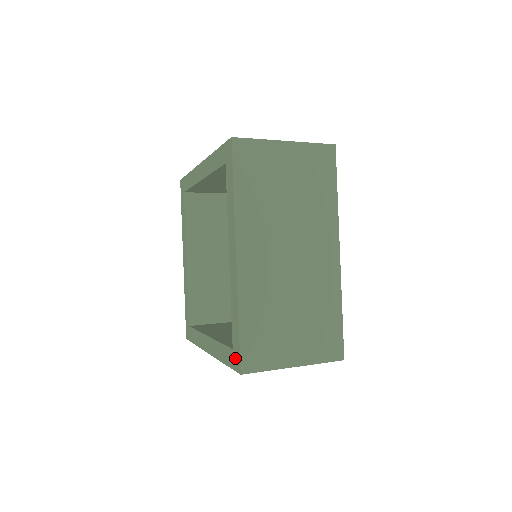
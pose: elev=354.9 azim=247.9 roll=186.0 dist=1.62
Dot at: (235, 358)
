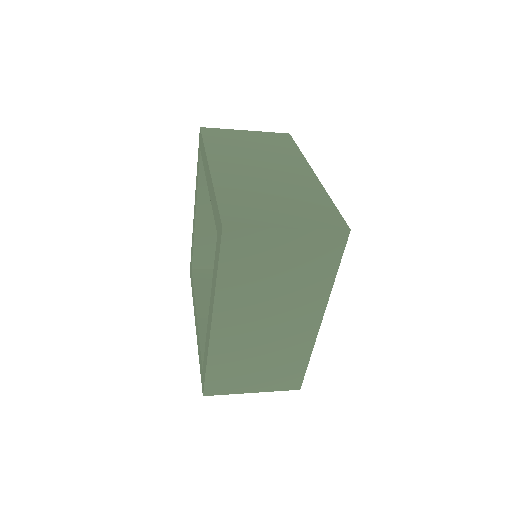
Dot at: (219, 232)
